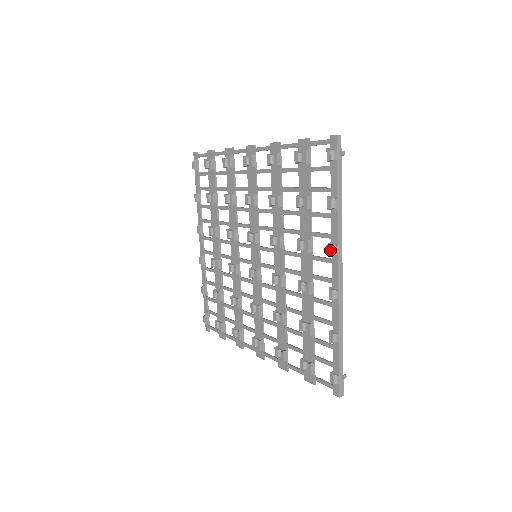
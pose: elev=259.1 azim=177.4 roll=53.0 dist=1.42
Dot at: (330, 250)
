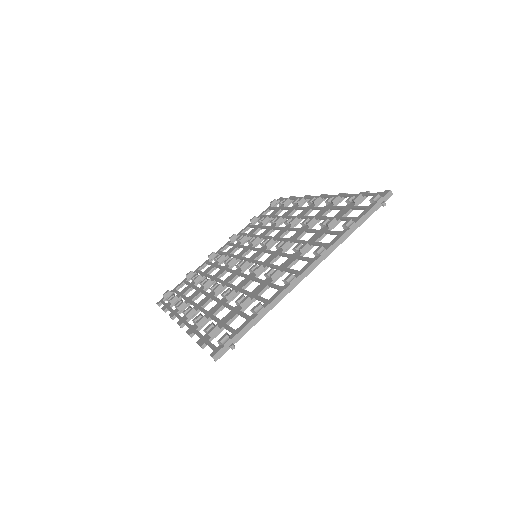
Dot at: (318, 248)
